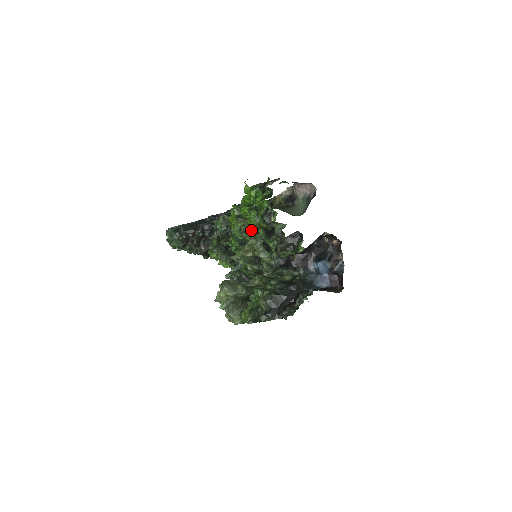
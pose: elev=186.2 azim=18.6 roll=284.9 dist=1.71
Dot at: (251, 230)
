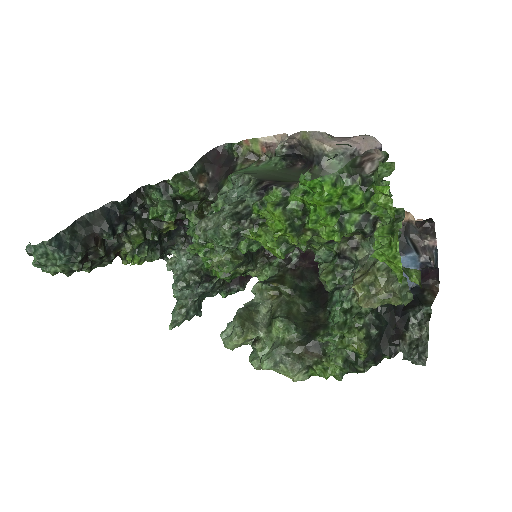
Dot at: occluded
